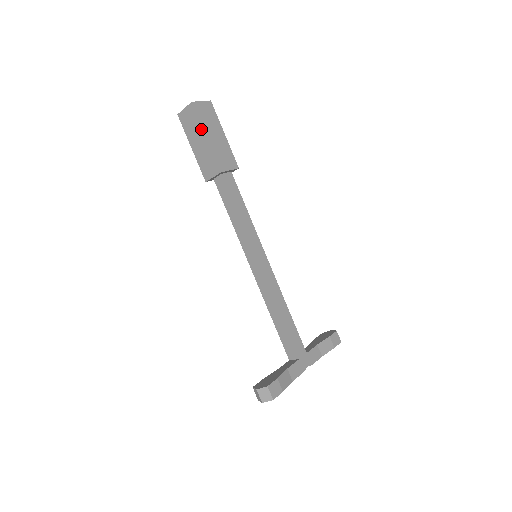
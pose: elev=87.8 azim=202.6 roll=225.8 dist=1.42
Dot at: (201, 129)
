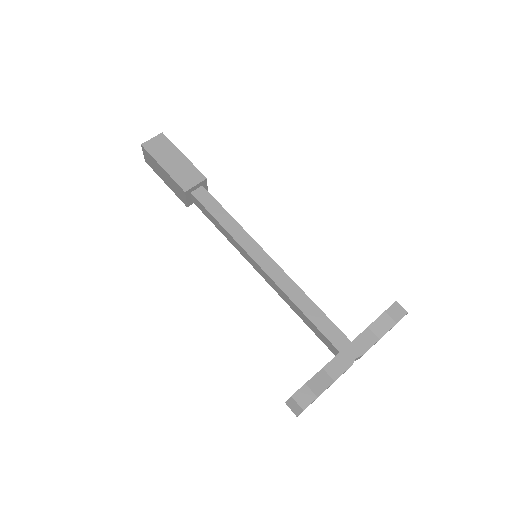
Dot at: (157, 163)
